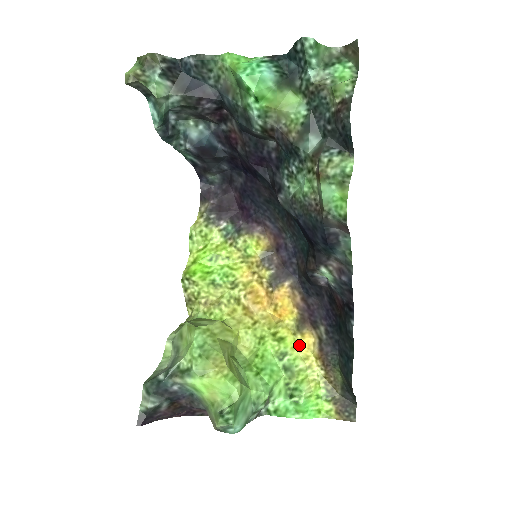
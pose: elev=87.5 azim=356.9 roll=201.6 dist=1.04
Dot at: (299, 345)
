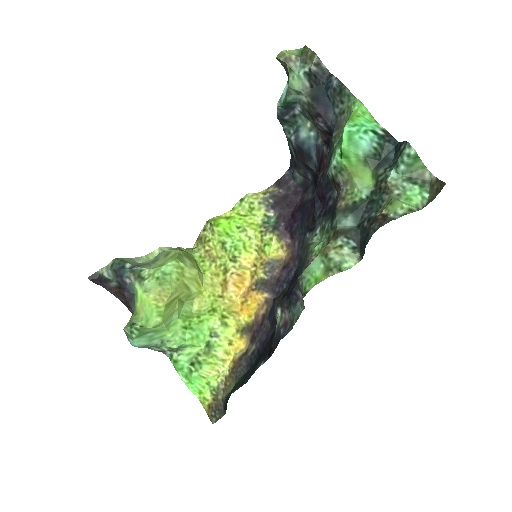
Dot at: (233, 340)
